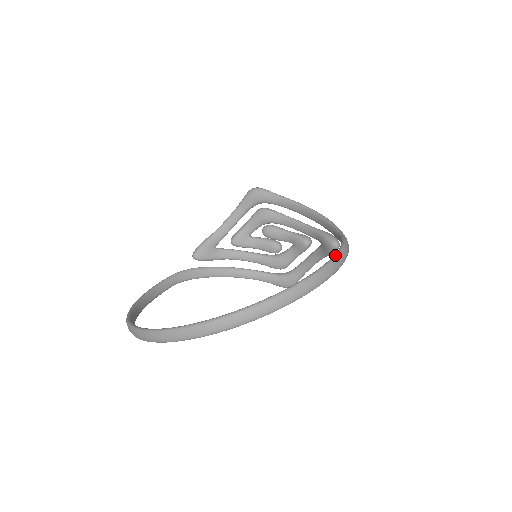
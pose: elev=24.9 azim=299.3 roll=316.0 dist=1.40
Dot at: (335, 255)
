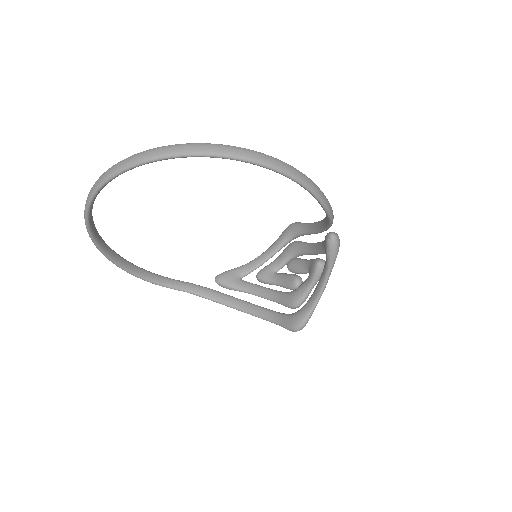
Dot at: (277, 159)
